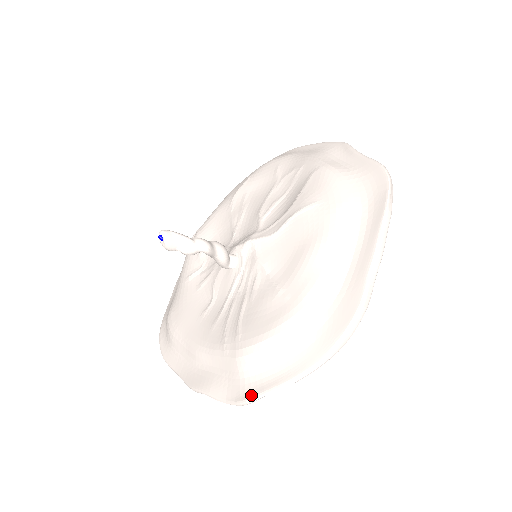
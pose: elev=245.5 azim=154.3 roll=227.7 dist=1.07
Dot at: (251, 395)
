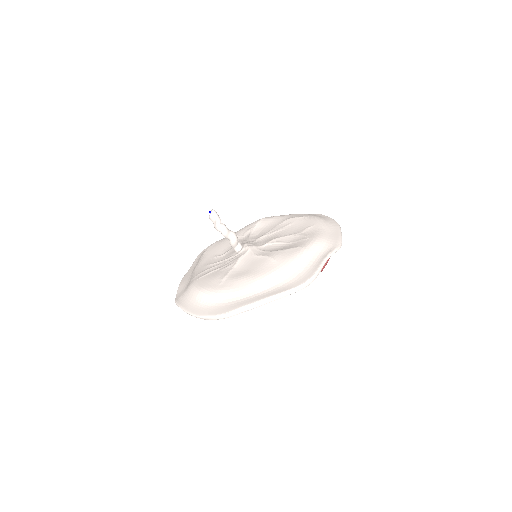
Dot at: (177, 301)
